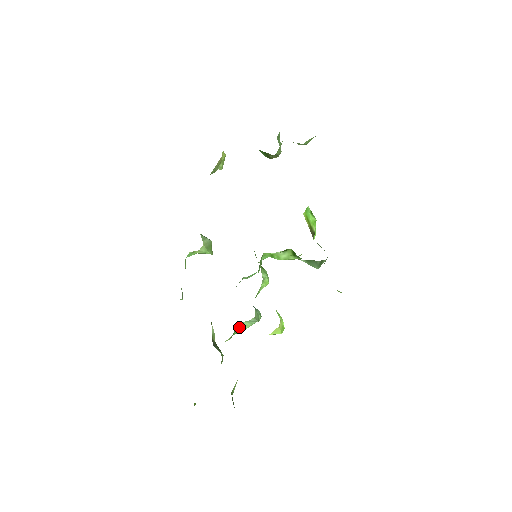
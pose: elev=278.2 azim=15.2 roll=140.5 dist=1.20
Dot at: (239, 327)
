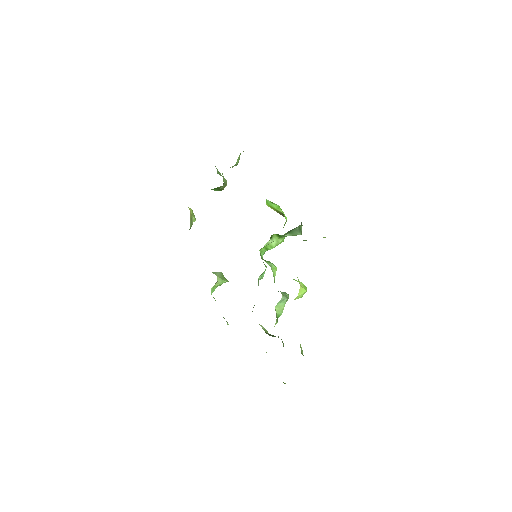
Dot at: (277, 310)
